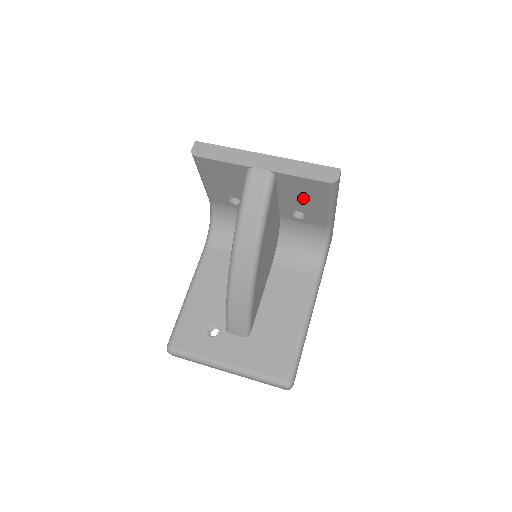
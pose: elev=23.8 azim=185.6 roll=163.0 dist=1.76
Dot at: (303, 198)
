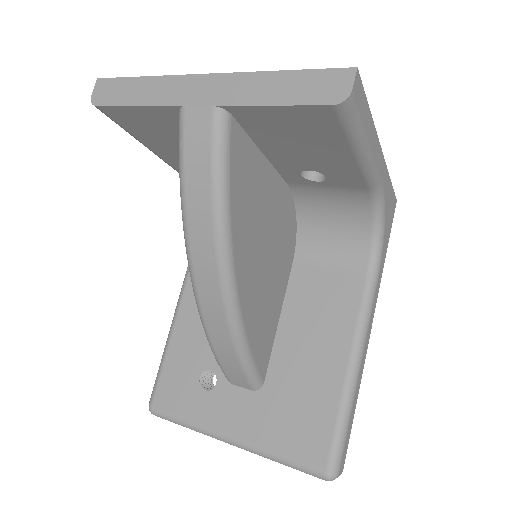
Dot at: (302, 146)
